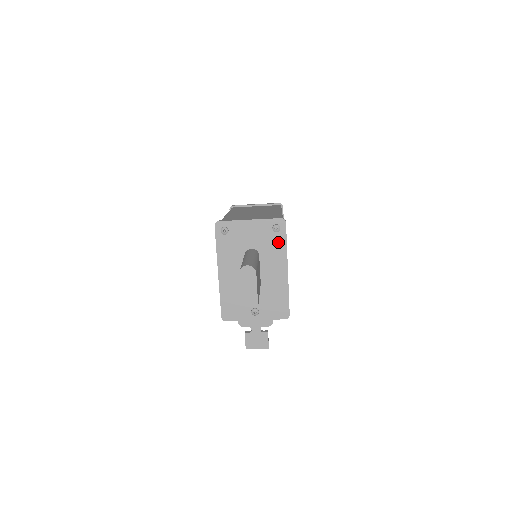
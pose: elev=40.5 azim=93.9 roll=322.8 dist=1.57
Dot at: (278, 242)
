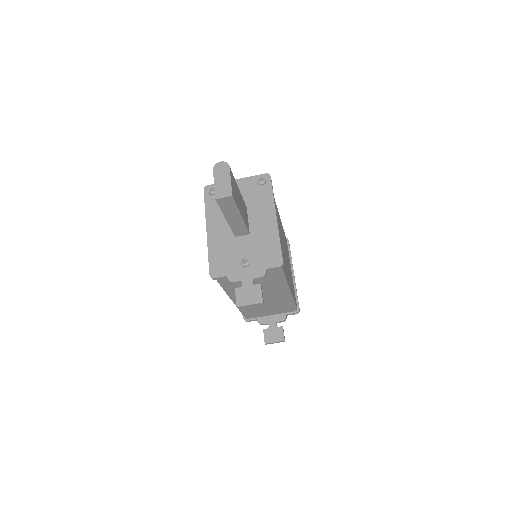
Dot at: (264, 194)
